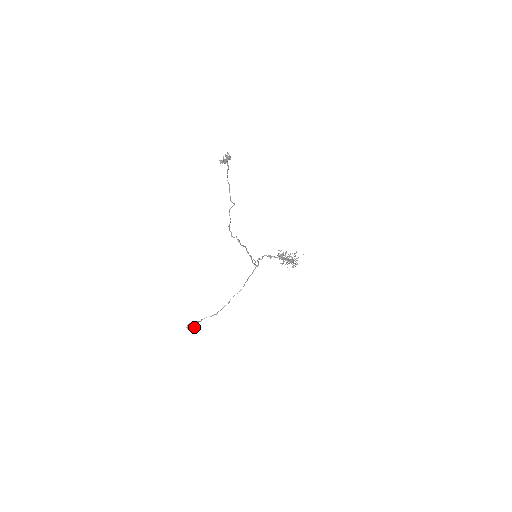
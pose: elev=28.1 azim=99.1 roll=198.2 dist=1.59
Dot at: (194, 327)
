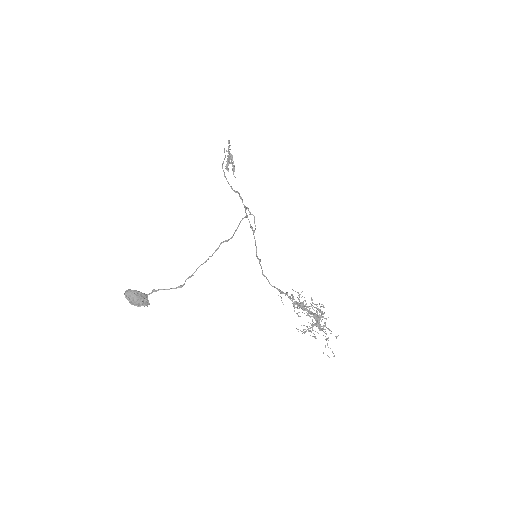
Dot at: (137, 294)
